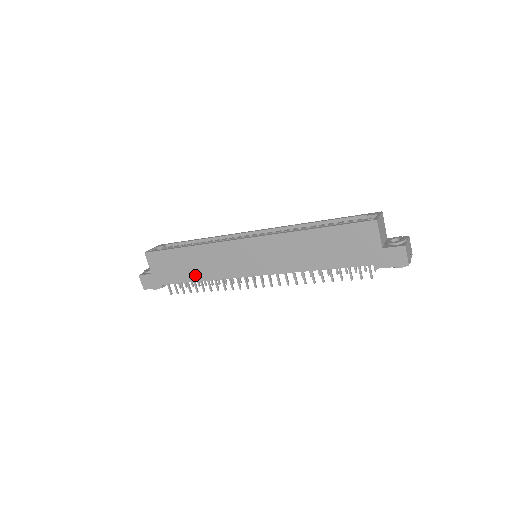
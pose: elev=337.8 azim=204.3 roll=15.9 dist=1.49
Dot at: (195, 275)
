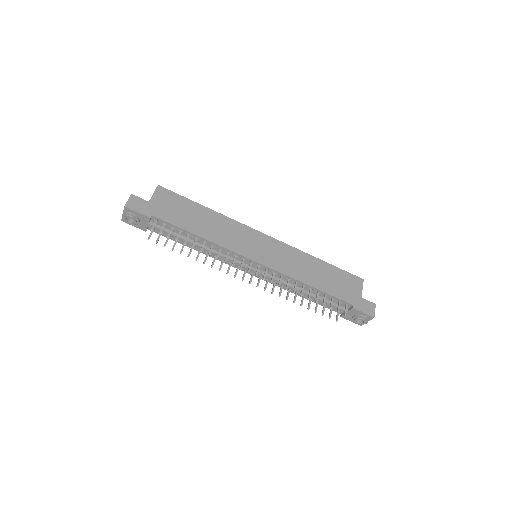
Dot at: (198, 229)
